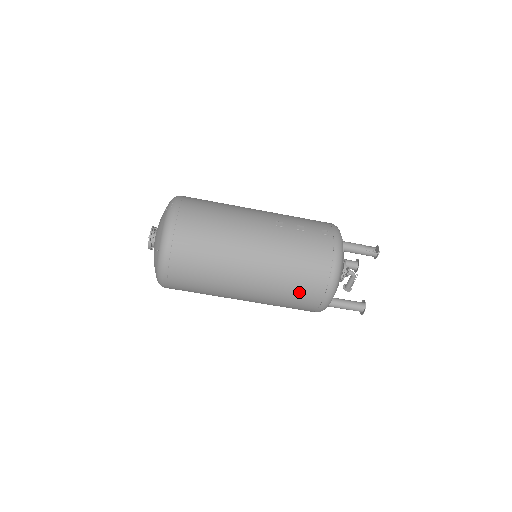
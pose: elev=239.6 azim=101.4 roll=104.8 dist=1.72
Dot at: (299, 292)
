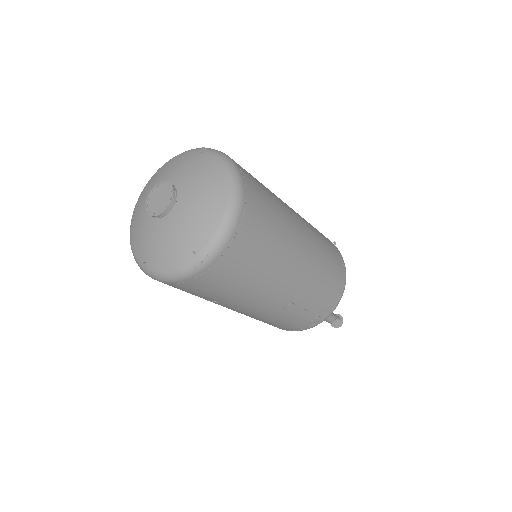
Dot at: occluded
